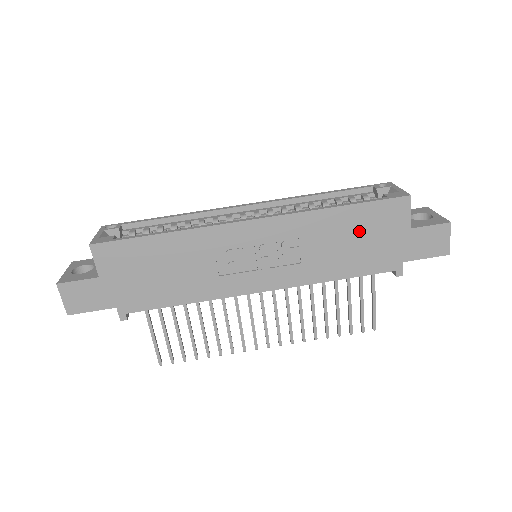
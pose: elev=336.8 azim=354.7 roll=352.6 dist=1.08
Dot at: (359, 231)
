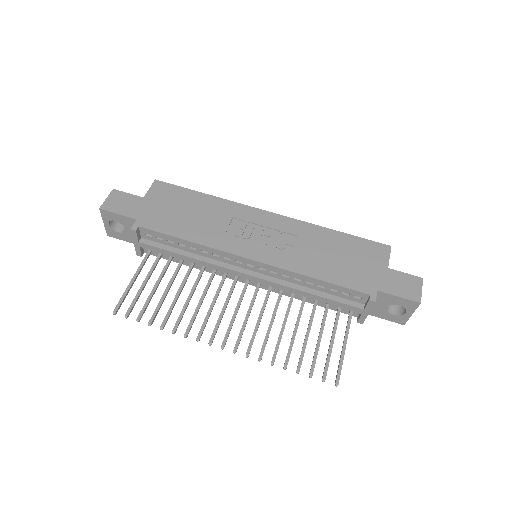
Dot at: (346, 252)
